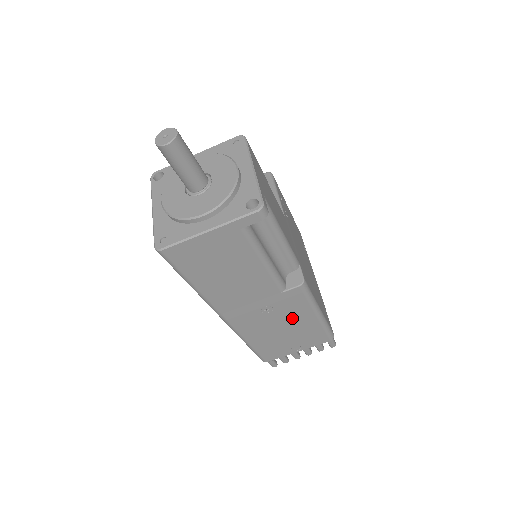
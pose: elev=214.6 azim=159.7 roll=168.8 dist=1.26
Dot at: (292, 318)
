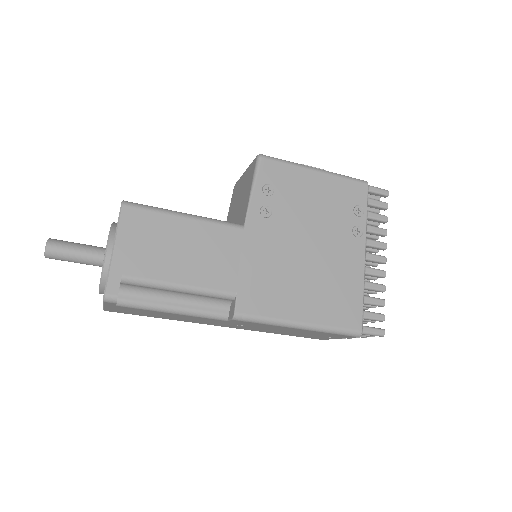
Dot at: (276, 328)
